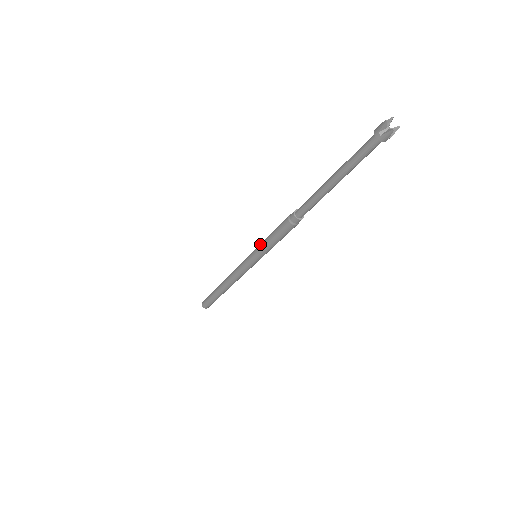
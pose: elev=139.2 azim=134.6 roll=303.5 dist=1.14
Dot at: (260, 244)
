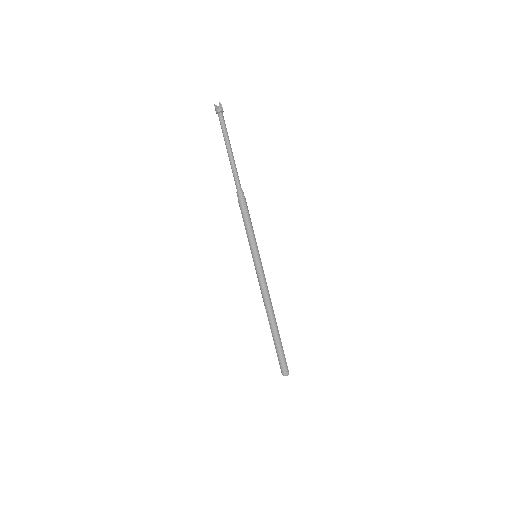
Dot at: (248, 241)
